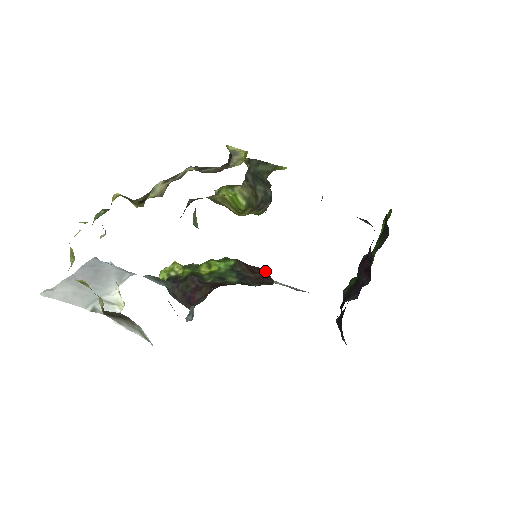
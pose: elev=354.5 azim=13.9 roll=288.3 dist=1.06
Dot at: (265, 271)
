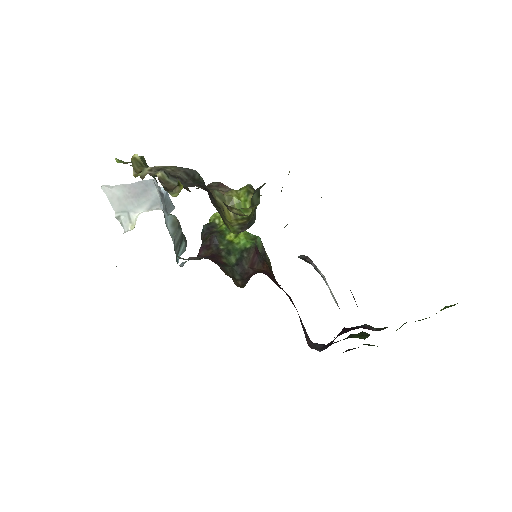
Dot at: (255, 272)
